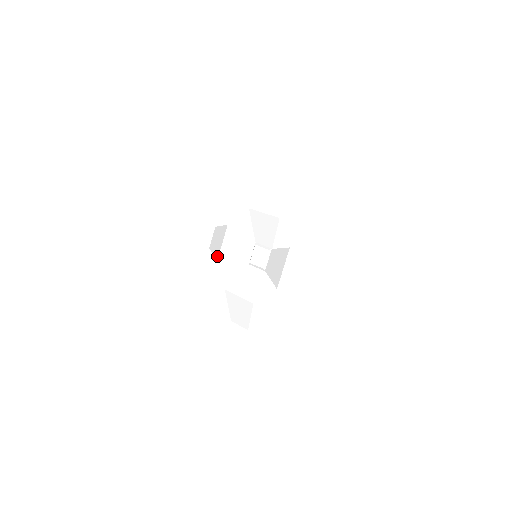
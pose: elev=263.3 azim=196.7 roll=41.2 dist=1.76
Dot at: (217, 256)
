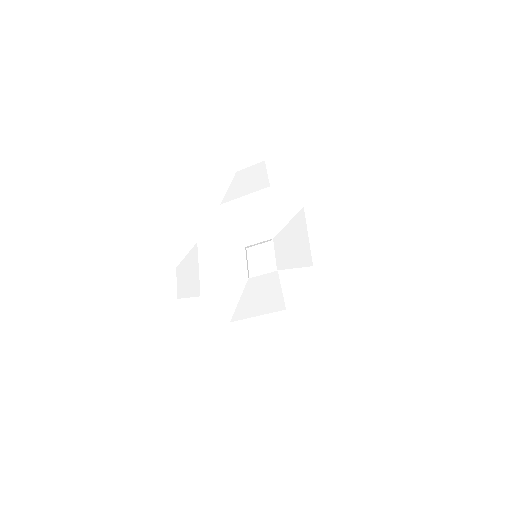
Dot at: (197, 289)
